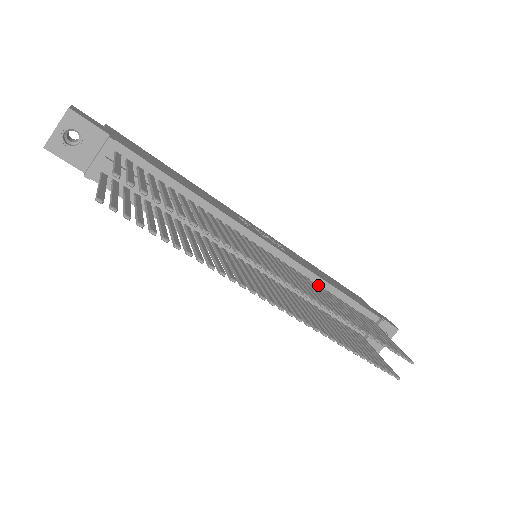
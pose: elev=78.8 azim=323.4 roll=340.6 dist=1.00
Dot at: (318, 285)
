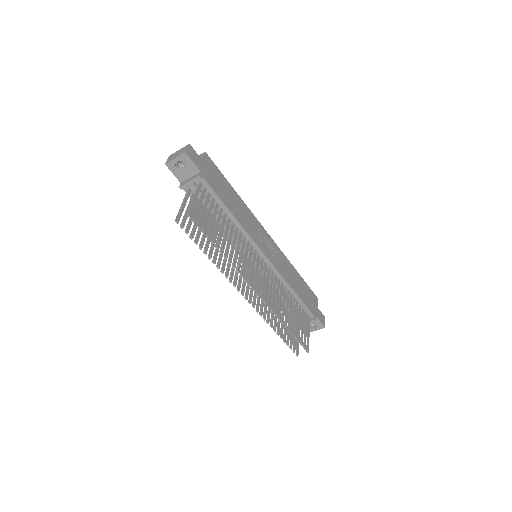
Dot at: (285, 286)
